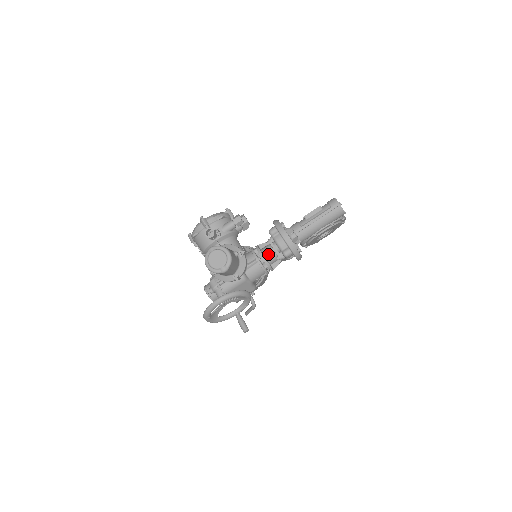
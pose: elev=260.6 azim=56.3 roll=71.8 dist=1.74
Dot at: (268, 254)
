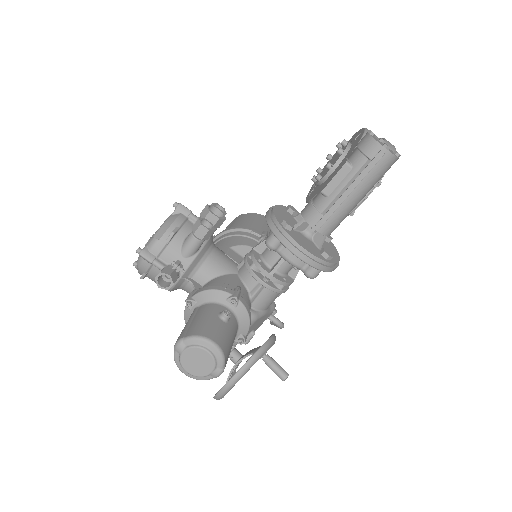
Dot at: (277, 266)
